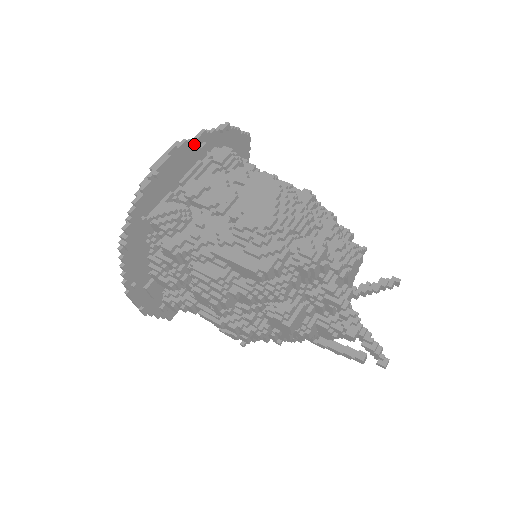
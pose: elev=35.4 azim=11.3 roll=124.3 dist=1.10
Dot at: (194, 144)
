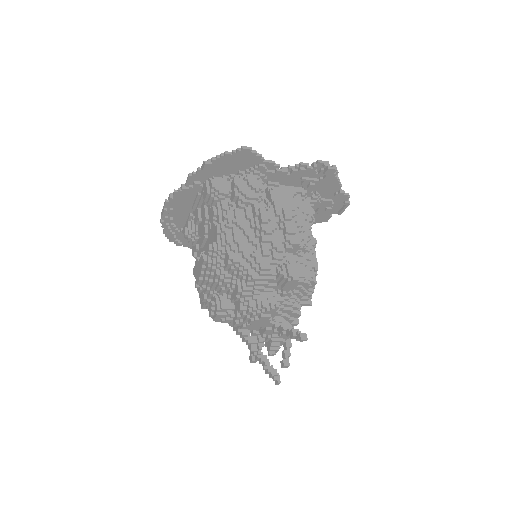
Dot at: (184, 190)
